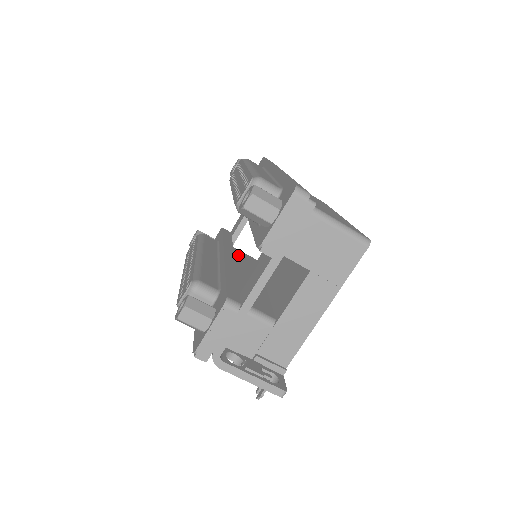
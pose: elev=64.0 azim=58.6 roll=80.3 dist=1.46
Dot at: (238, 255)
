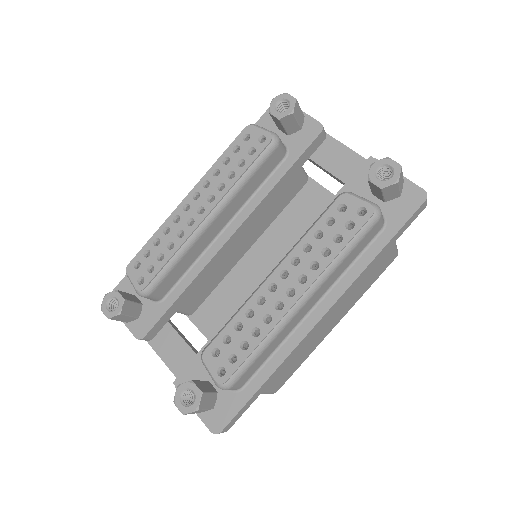
Dot at: occluded
